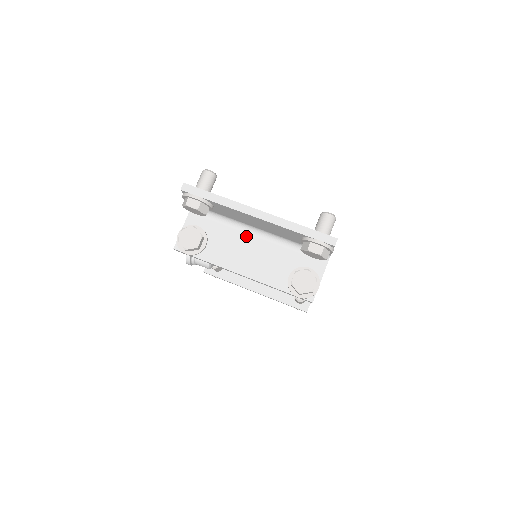
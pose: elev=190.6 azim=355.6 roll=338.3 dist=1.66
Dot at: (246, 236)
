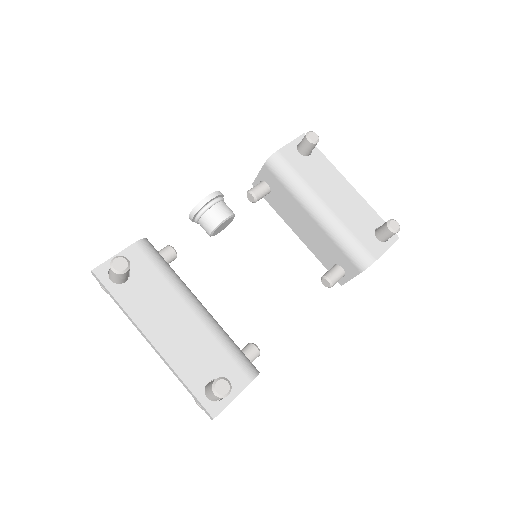
Dot at: occluded
